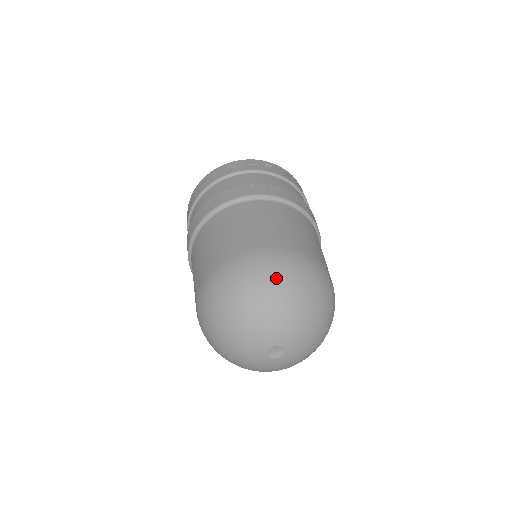
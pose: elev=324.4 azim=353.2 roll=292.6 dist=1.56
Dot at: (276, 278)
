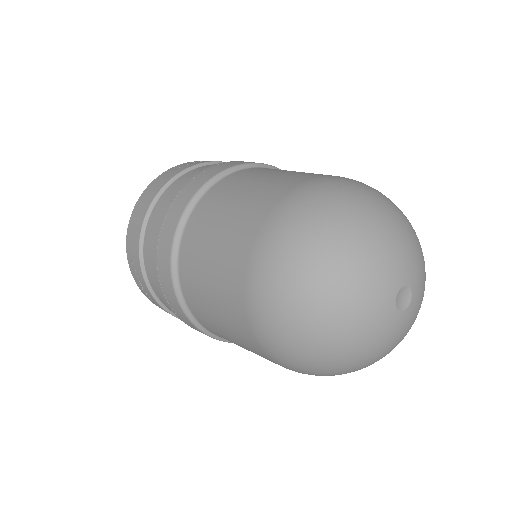
Dot at: (383, 197)
